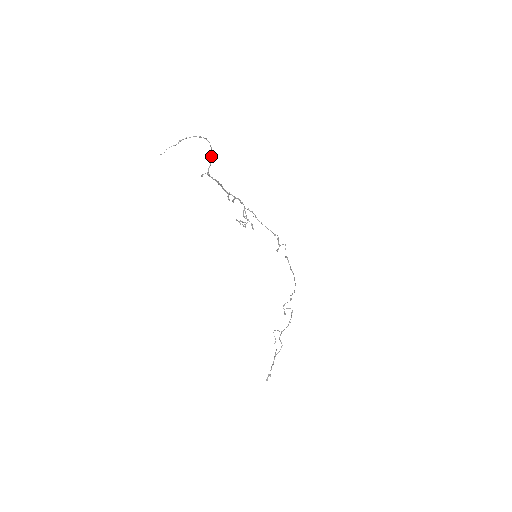
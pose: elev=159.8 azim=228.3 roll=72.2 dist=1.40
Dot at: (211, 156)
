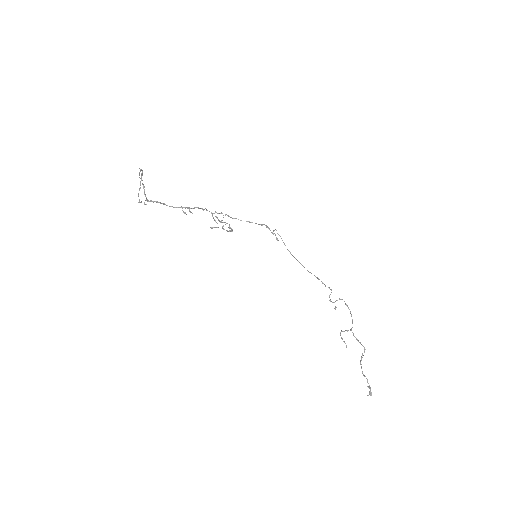
Dot at: (142, 183)
